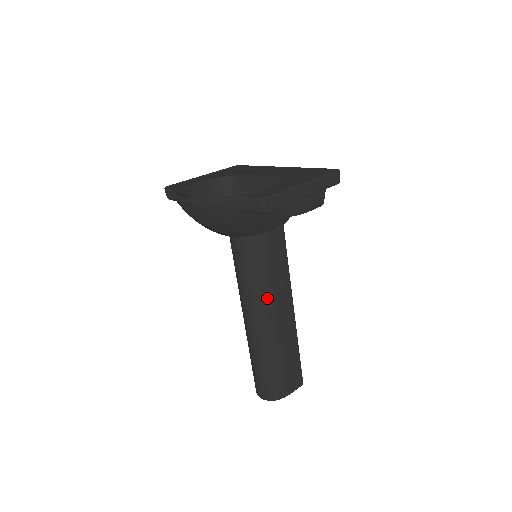
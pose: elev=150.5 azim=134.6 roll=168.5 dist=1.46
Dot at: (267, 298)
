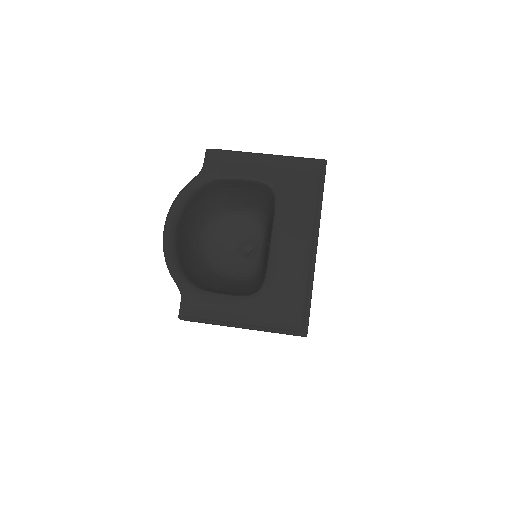
Dot at: occluded
